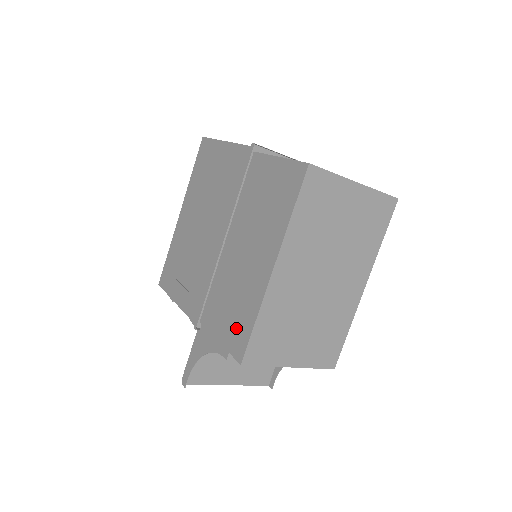
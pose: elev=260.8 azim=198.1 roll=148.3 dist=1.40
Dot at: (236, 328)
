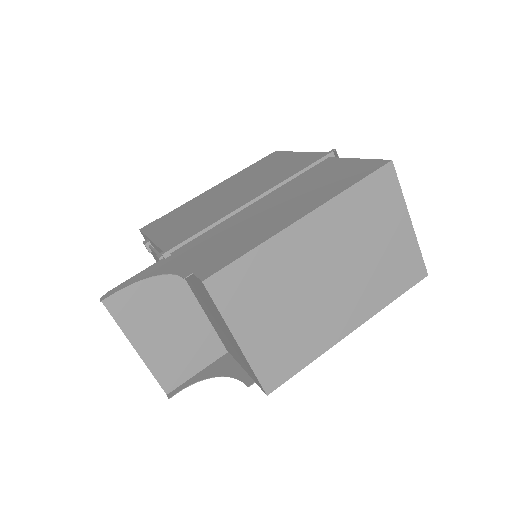
Dot at: (219, 255)
